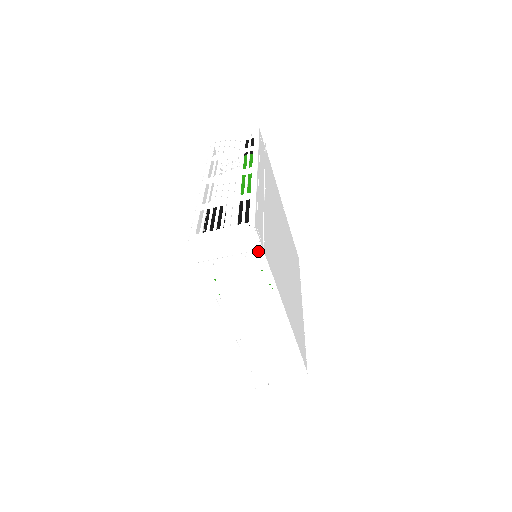
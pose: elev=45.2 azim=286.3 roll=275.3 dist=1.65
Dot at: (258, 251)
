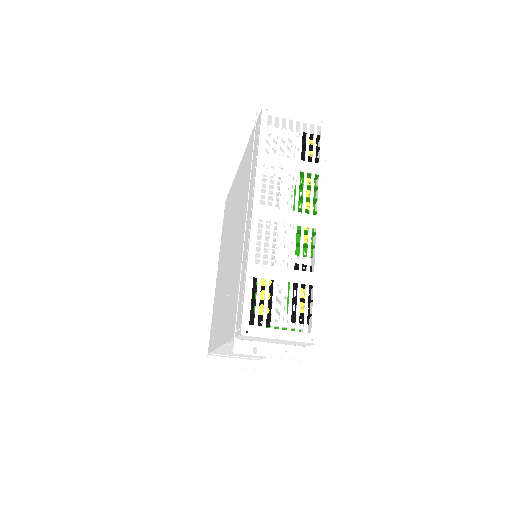
Dot at: (303, 350)
